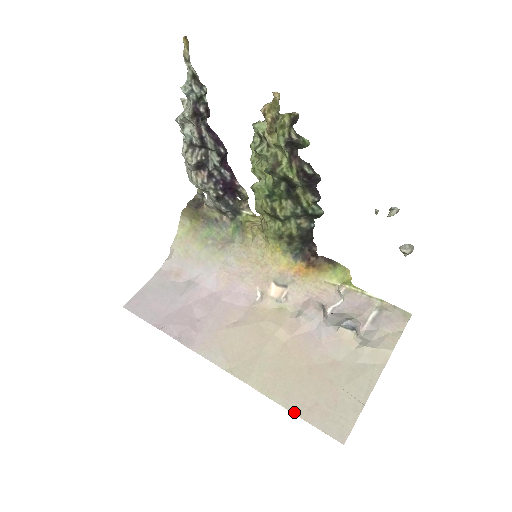
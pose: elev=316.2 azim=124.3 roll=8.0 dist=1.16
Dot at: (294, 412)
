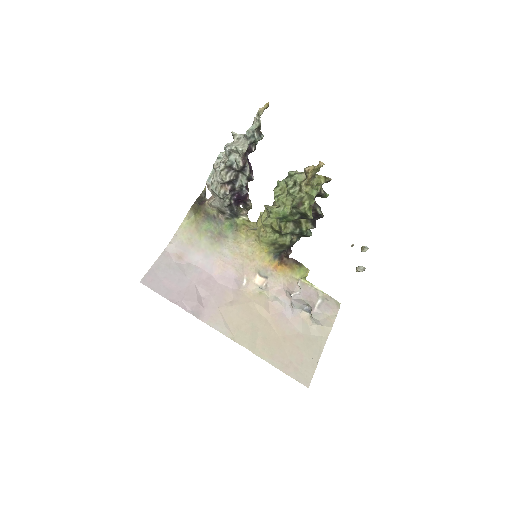
Dot at: (278, 368)
